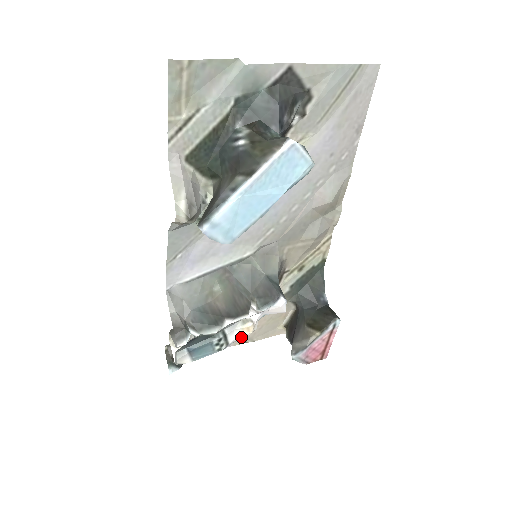
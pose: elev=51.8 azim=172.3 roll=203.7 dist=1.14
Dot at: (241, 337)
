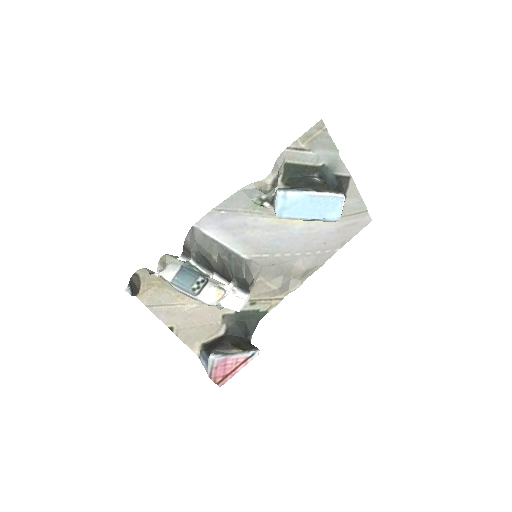
Dot at: (207, 298)
